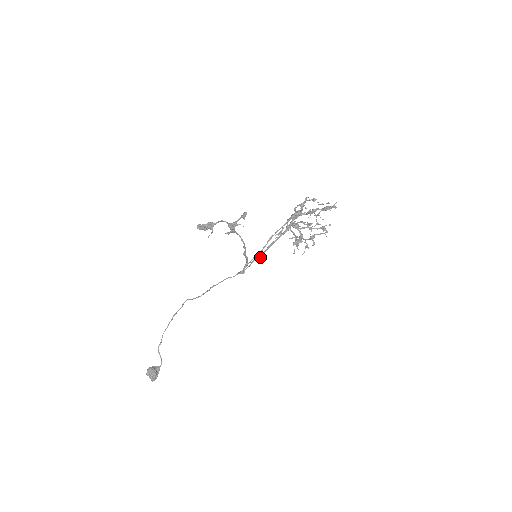
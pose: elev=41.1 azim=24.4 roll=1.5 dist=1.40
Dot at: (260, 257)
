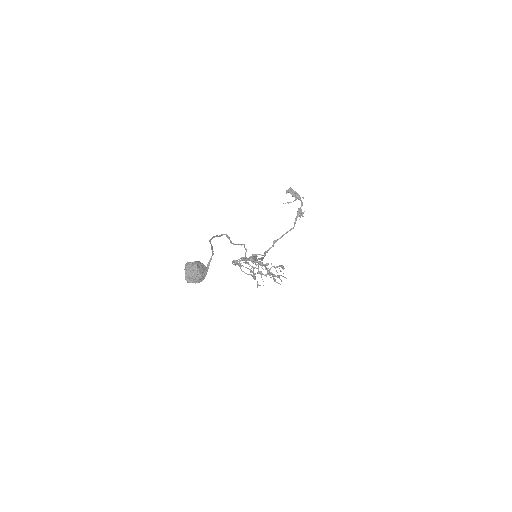
Dot at: (255, 260)
